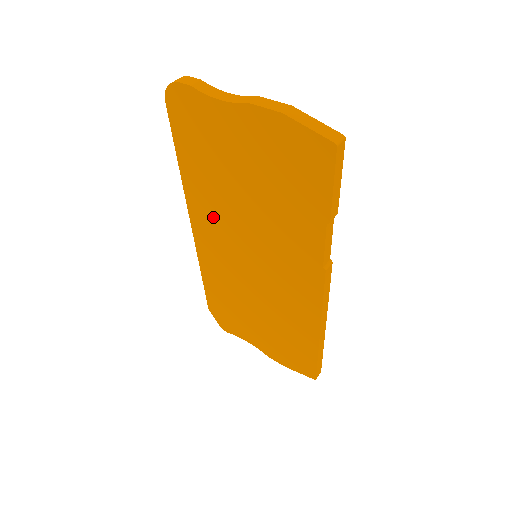
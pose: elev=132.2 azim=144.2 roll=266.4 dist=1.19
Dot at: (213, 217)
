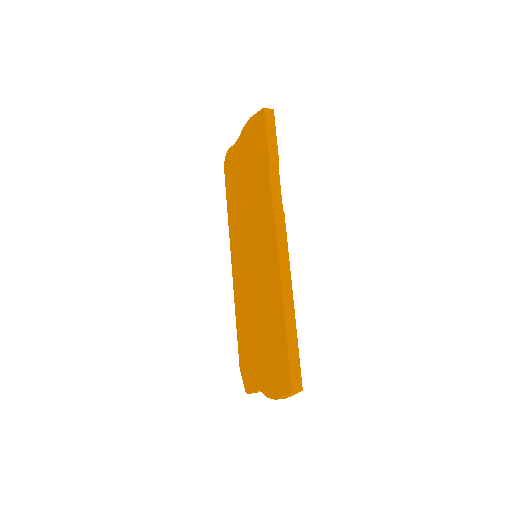
Dot at: (238, 238)
